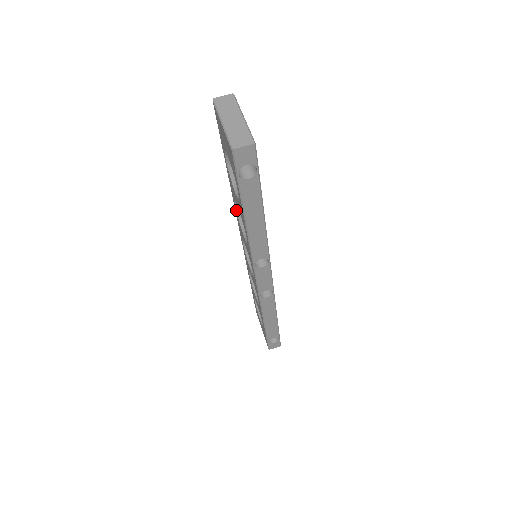
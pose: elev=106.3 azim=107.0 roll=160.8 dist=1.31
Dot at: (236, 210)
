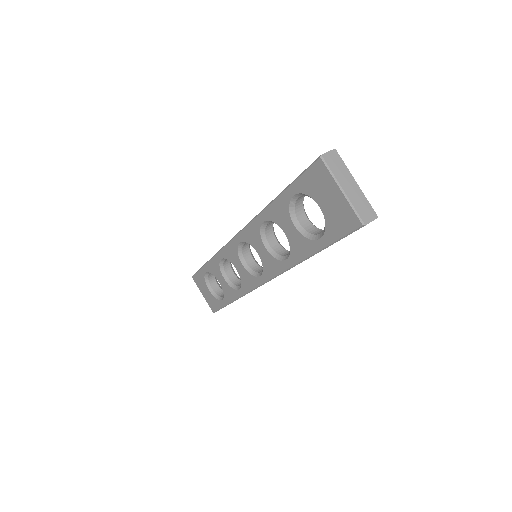
Dot at: (261, 225)
